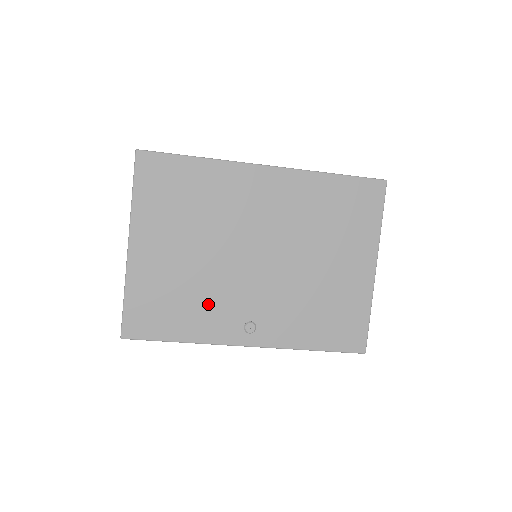
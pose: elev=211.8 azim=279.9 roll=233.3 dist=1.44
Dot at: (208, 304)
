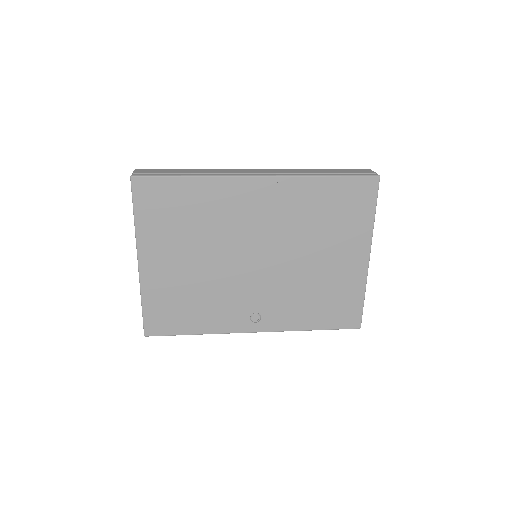
Dot at: (216, 303)
